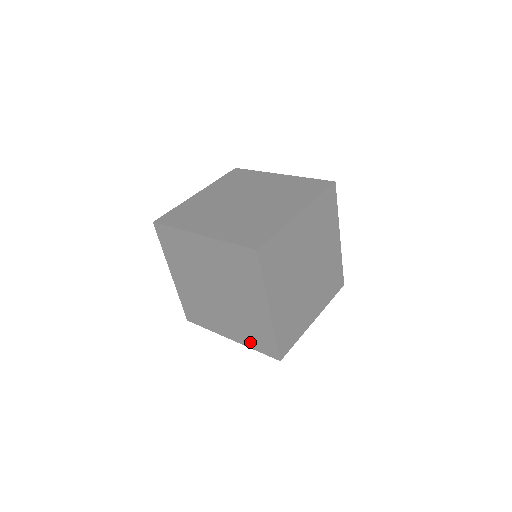
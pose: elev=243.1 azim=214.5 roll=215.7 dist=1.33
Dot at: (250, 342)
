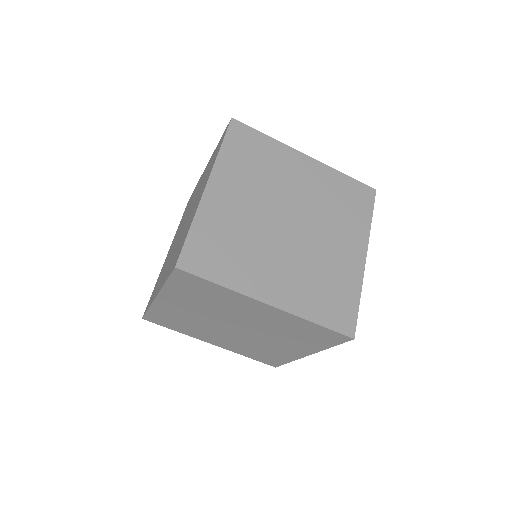
Dot at: (245, 353)
